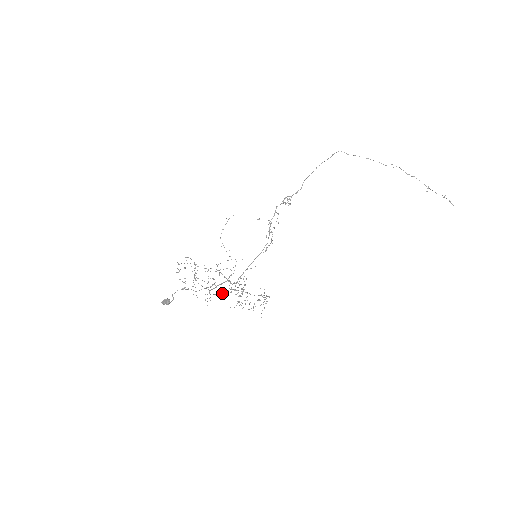
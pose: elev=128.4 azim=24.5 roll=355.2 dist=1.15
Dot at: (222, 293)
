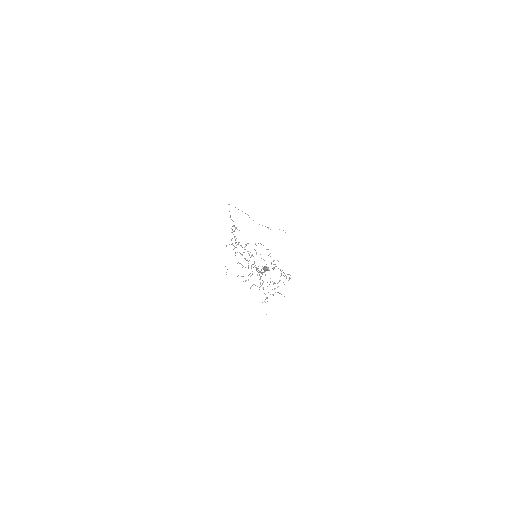
Dot at: occluded
